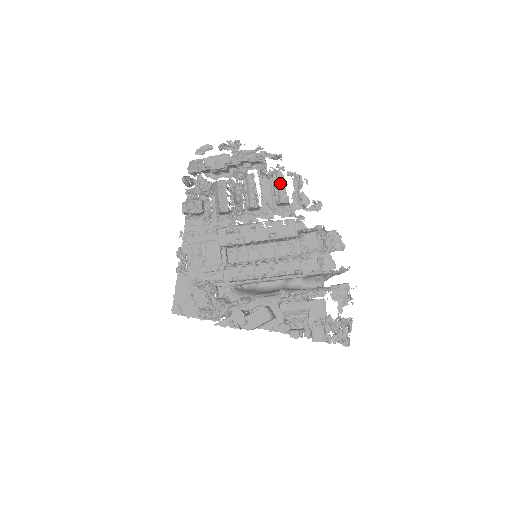
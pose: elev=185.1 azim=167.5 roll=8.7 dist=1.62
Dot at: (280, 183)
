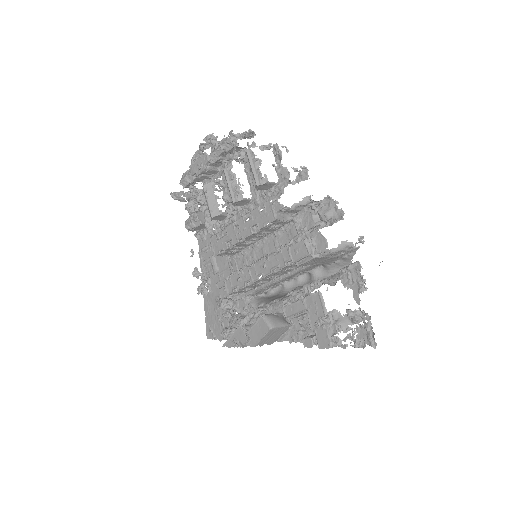
Dot at: (253, 163)
